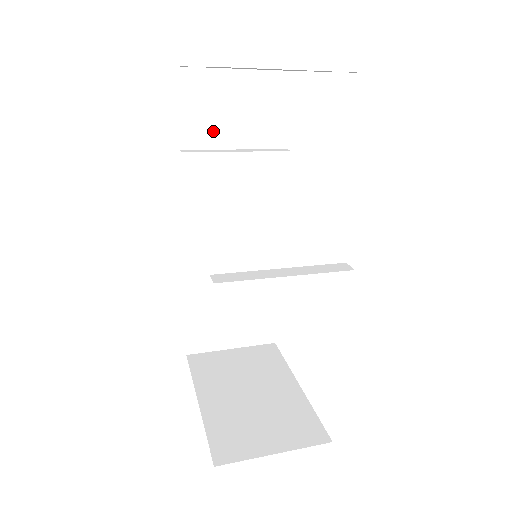
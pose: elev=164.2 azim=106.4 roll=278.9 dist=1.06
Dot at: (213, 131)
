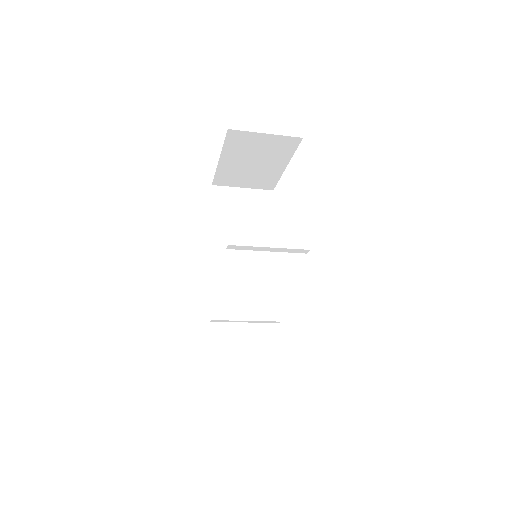
Dot at: (231, 217)
